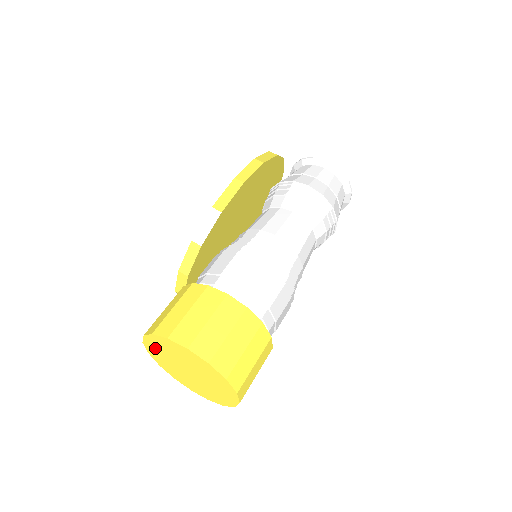
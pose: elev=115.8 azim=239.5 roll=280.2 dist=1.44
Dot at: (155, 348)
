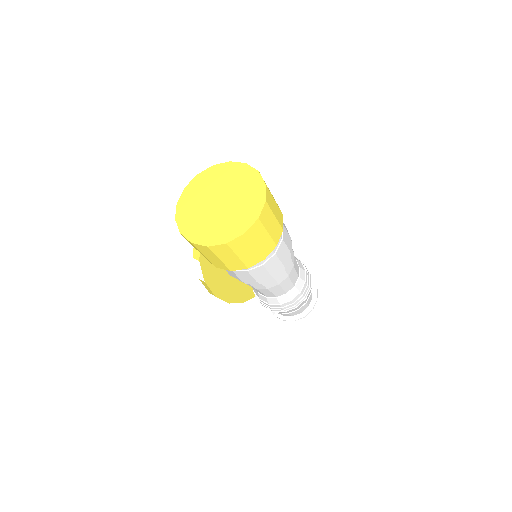
Dot at: (197, 187)
